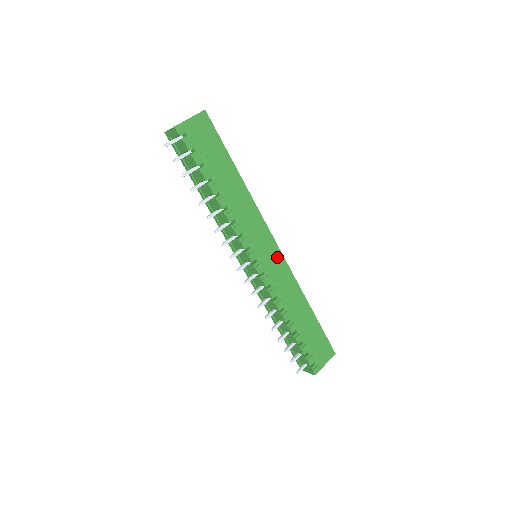
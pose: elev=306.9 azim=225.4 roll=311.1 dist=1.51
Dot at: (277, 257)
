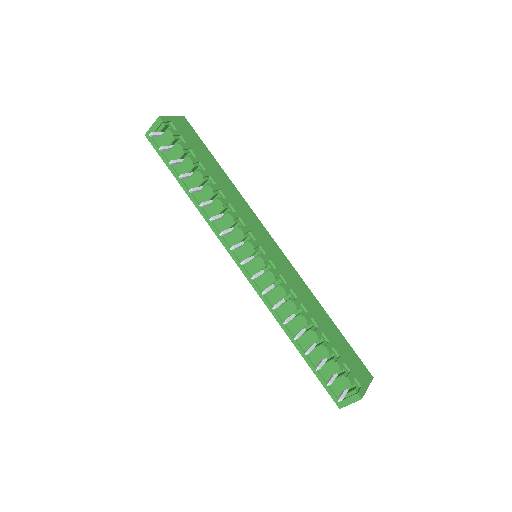
Dot at: (279, 254)
